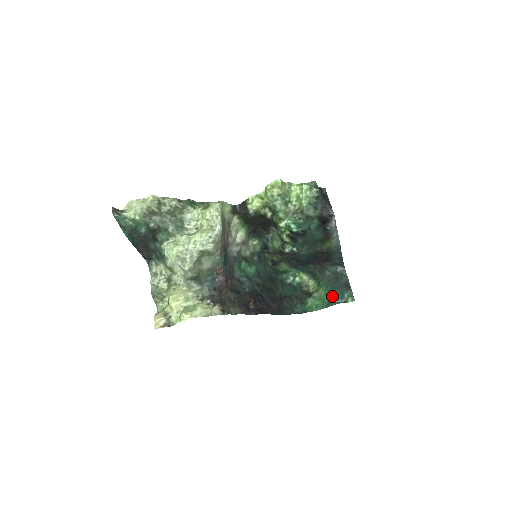
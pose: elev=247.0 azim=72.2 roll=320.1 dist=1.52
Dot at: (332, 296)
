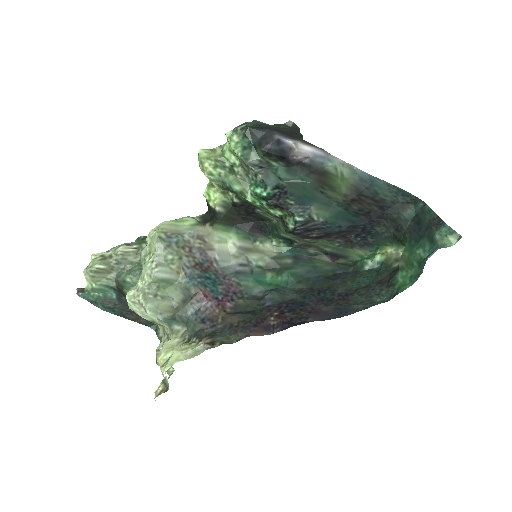
Dot at: (419, 251)
